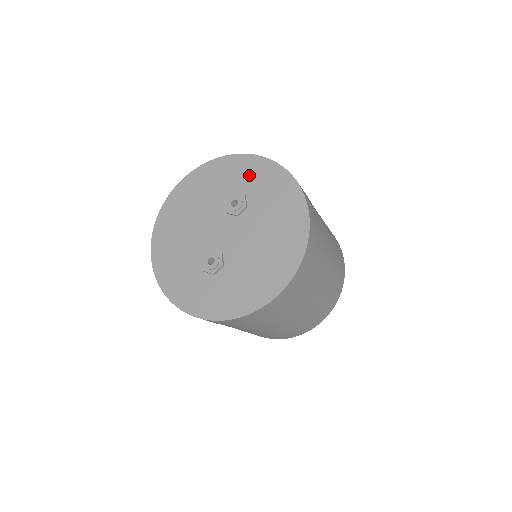
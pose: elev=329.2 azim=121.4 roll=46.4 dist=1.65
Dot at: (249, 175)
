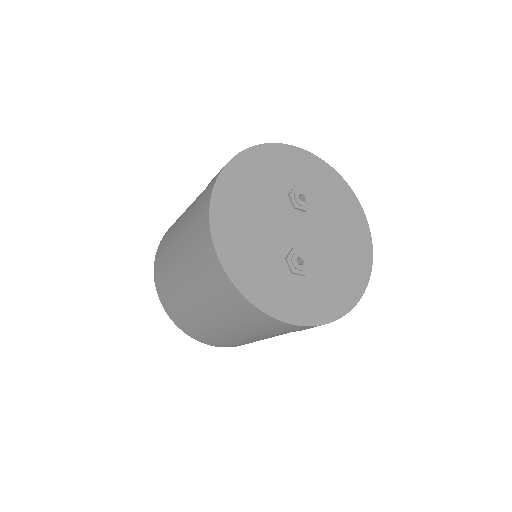
Dot at: (302, 169)
